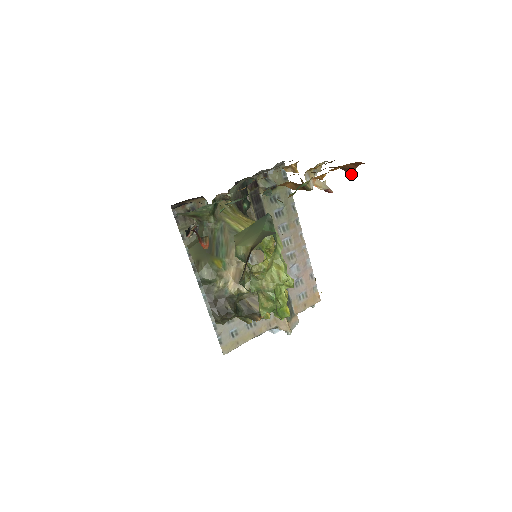
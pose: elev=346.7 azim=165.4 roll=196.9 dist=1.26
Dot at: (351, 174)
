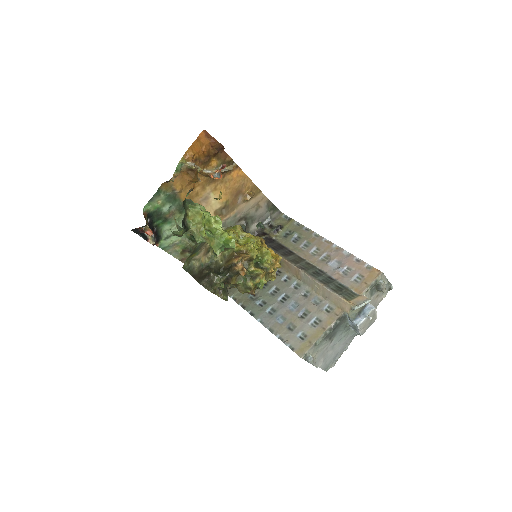
Dot at: (221, 145)
